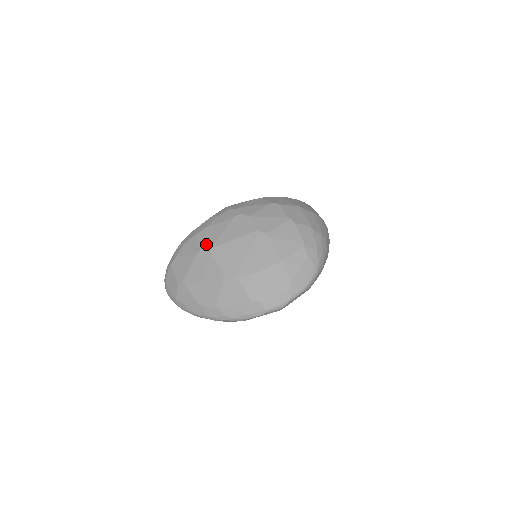
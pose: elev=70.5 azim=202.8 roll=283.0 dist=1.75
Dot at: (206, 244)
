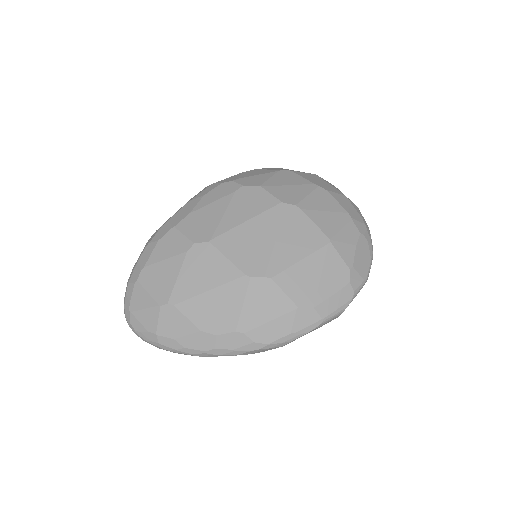
Dot at: (201, 234)
